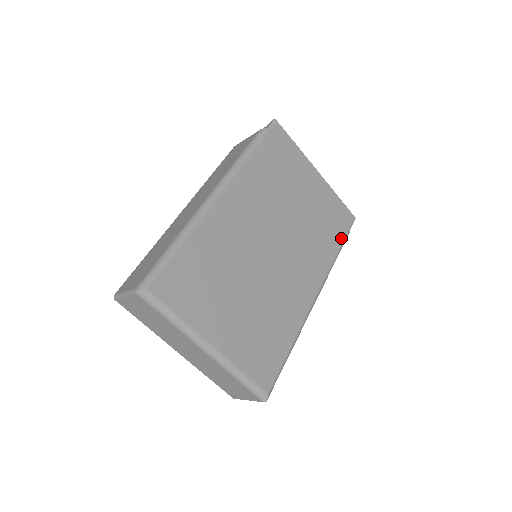
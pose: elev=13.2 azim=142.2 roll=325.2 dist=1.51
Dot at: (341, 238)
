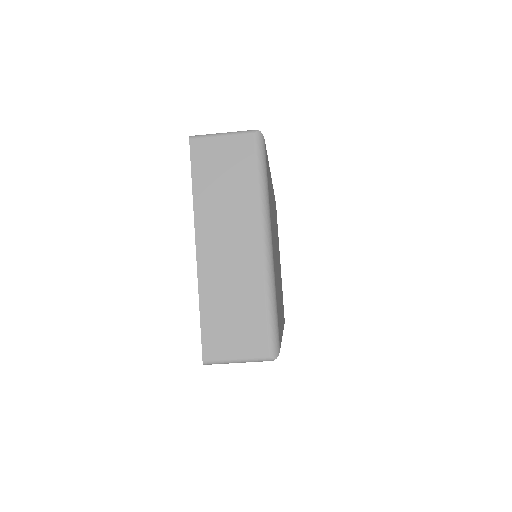
Dot at: occluded
